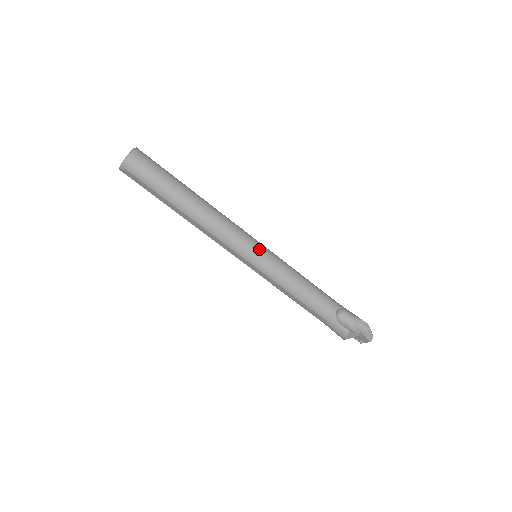
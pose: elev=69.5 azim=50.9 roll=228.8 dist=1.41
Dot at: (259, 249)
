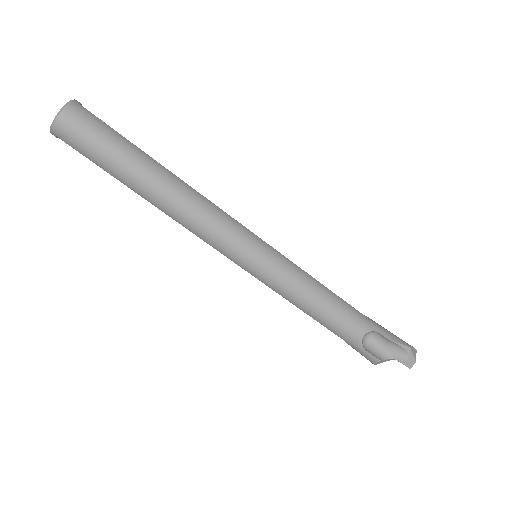
Dot at: (256, 254)
